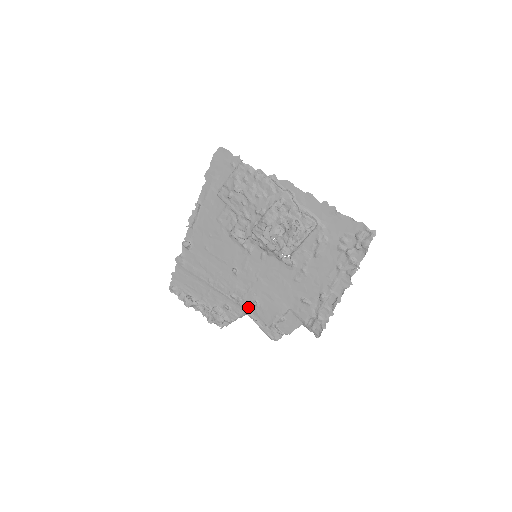
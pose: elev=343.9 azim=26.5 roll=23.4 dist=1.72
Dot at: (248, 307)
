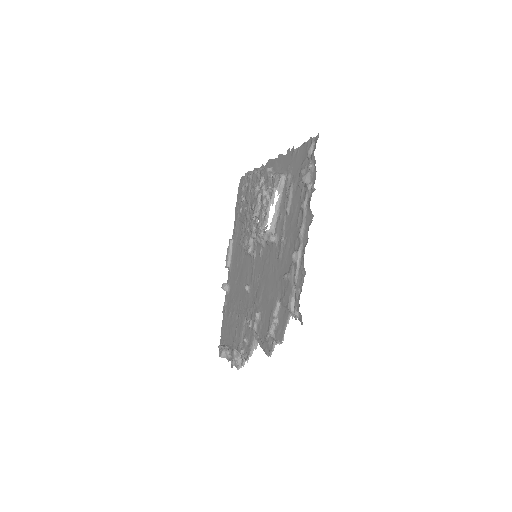
Dot at: (253, 324)
